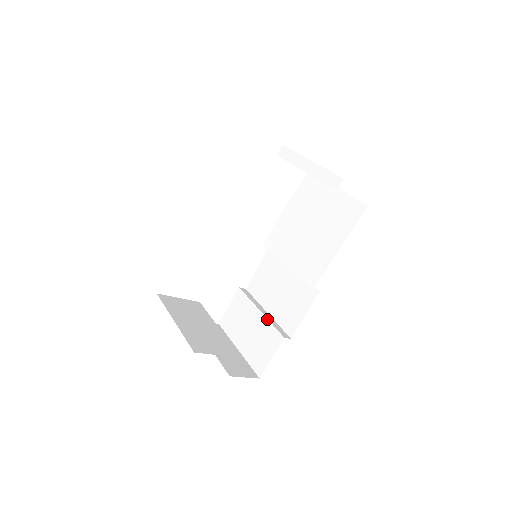
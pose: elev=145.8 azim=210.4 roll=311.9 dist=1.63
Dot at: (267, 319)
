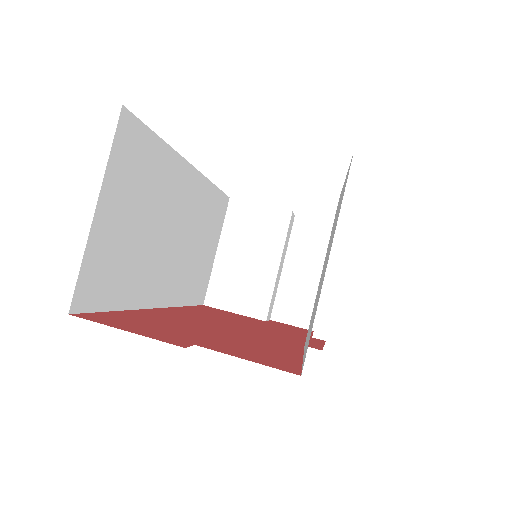
Dot at: occluded
